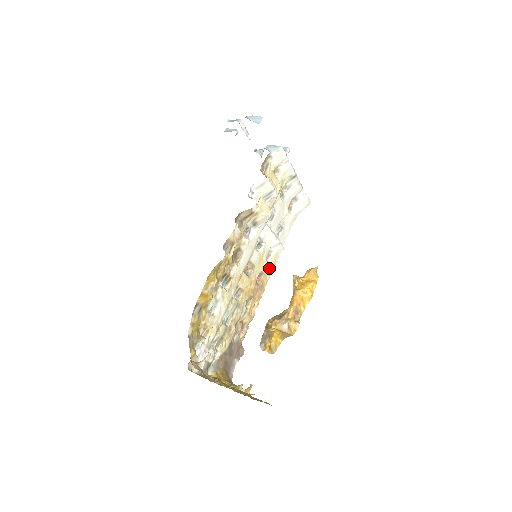
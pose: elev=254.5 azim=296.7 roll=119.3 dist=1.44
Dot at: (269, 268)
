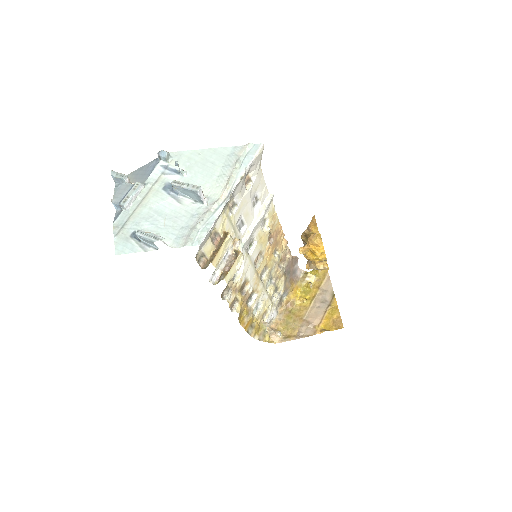
Dot at: (272, 220)
